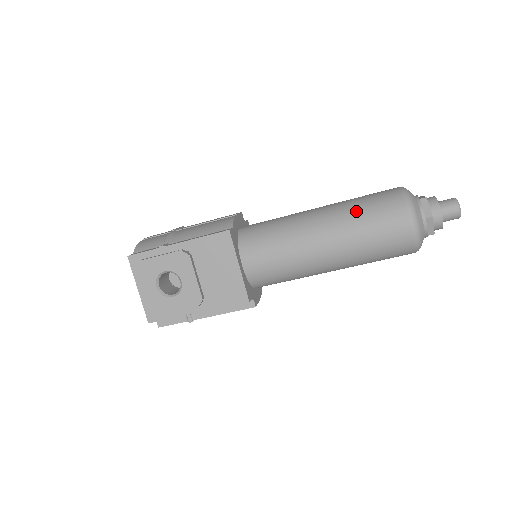
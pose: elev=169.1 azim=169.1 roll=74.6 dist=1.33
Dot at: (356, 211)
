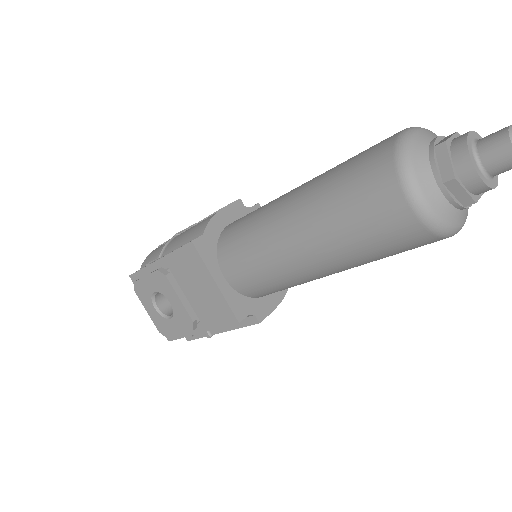
Dot at: (330, 190)
